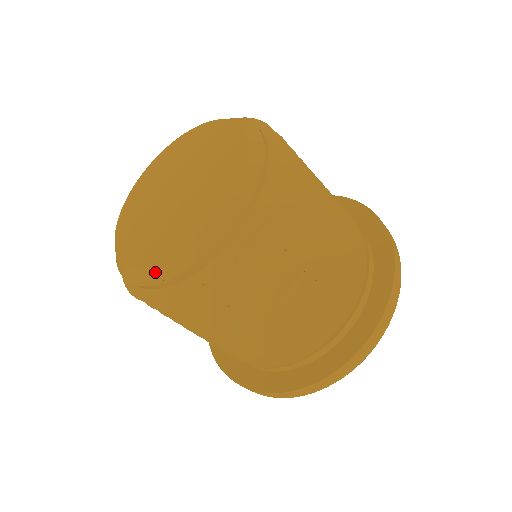
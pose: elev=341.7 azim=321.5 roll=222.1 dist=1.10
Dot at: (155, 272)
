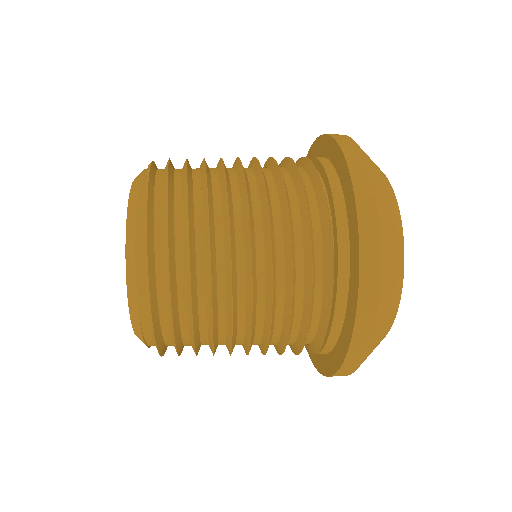
Dot at: (138, 336)
